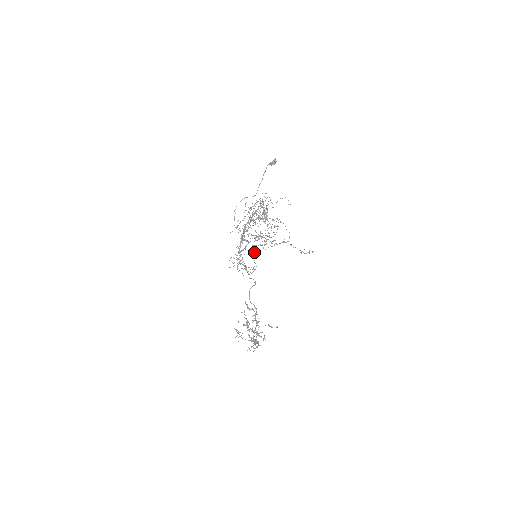
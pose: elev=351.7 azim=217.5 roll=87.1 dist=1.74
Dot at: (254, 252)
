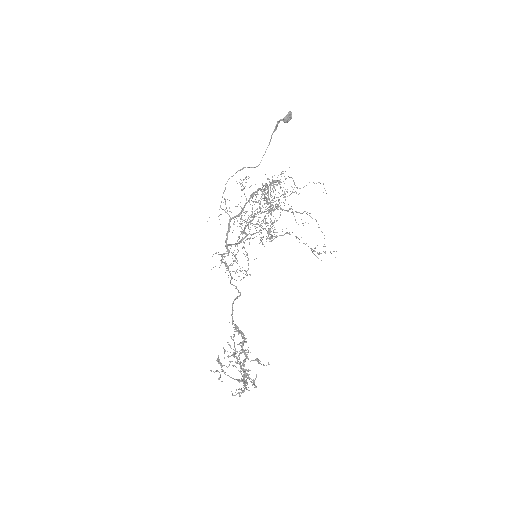
Dot at: occluded
